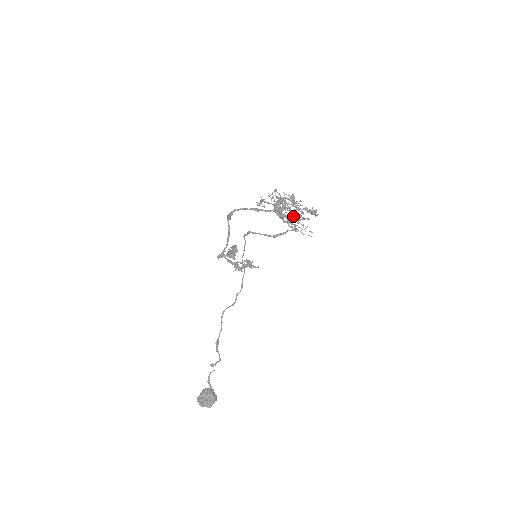
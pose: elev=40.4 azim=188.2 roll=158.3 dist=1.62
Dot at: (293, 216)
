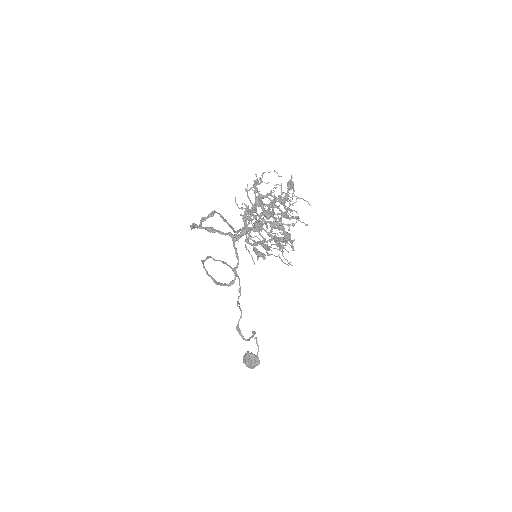
Dot at: (270, 231)
